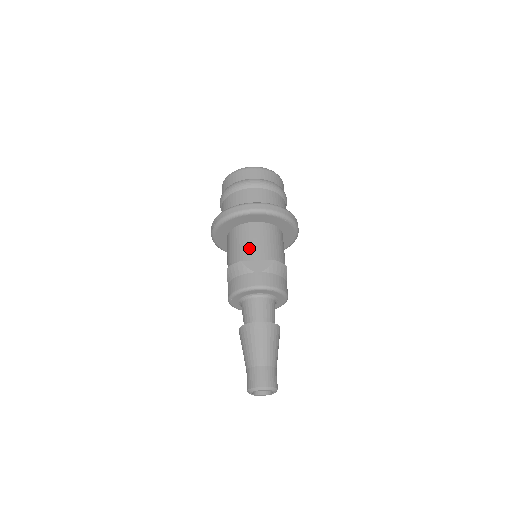
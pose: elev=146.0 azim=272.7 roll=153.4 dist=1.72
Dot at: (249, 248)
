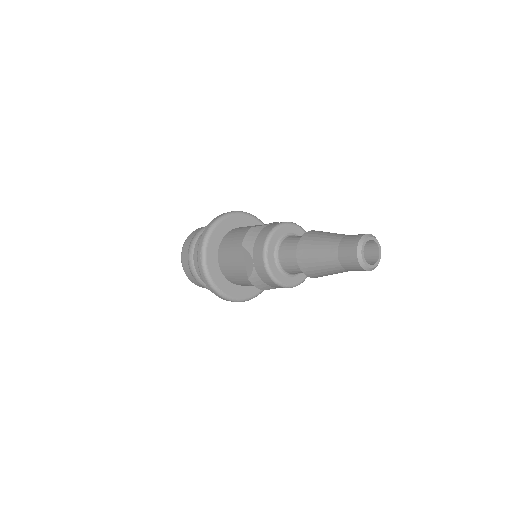
Dot at: (249, 228)
